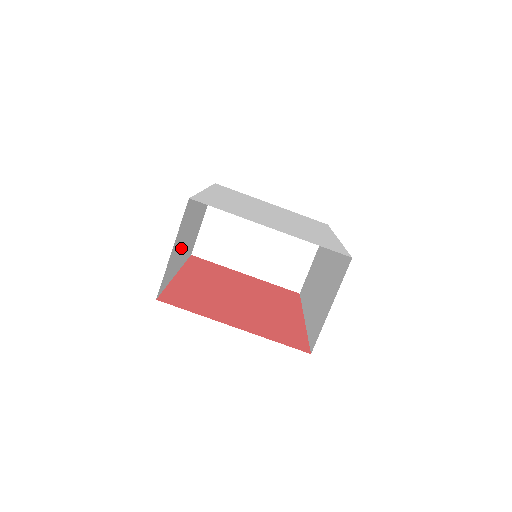
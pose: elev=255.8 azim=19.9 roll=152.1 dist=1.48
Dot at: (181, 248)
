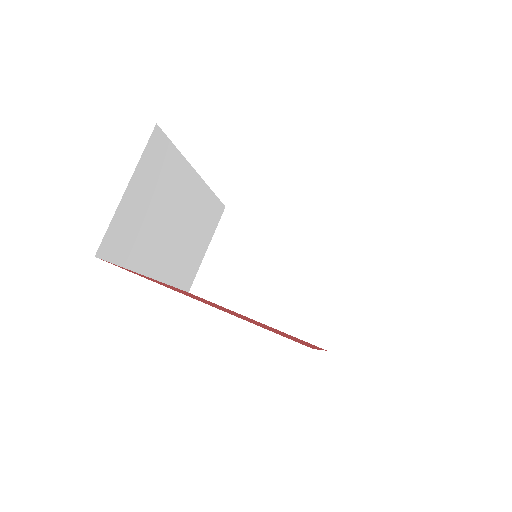
Dot at: (156, 229)
